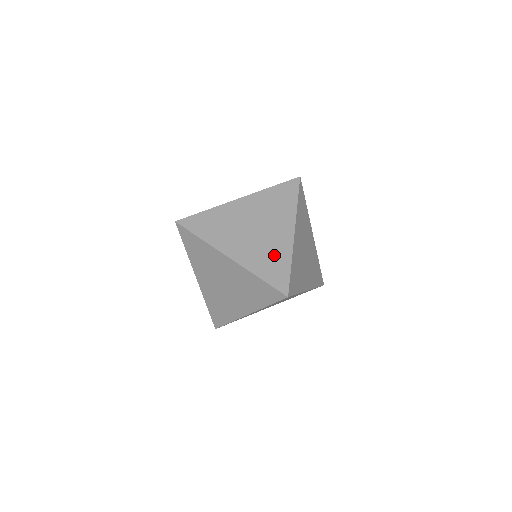
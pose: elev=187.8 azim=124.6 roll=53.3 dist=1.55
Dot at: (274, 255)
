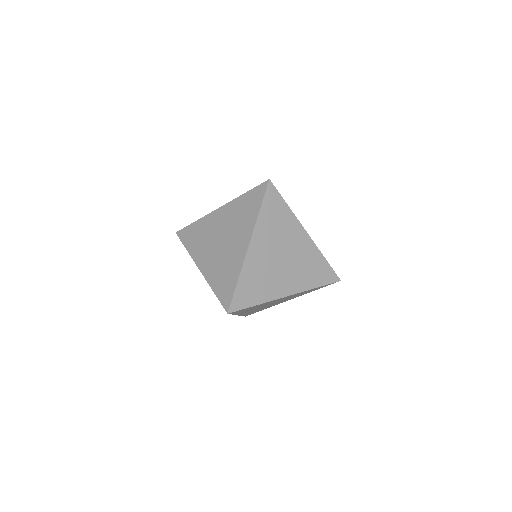
Dot at: (228, 269)
